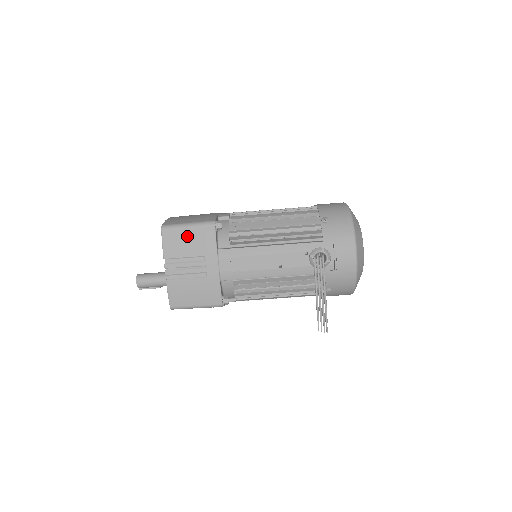
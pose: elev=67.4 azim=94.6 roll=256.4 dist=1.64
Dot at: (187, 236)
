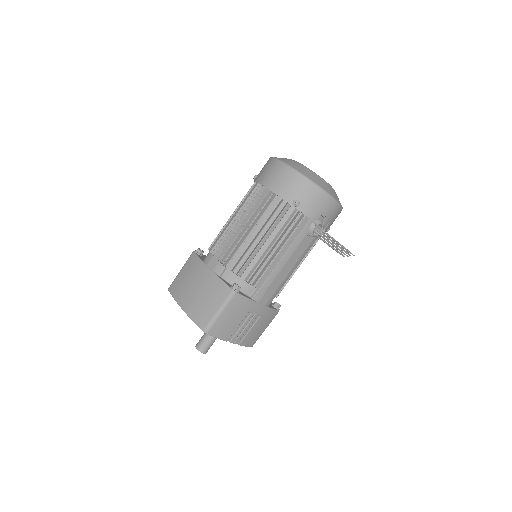
Dot at: (227, 318)
